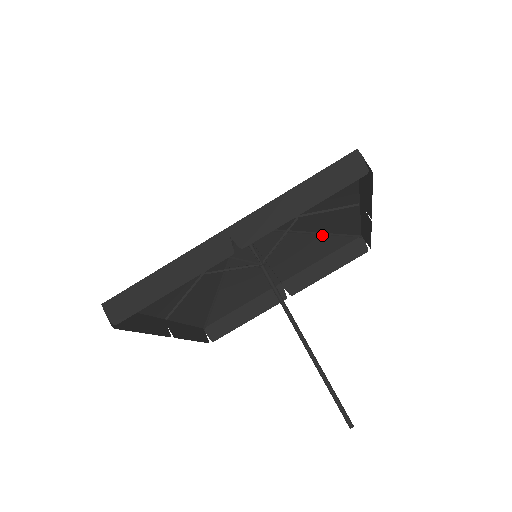
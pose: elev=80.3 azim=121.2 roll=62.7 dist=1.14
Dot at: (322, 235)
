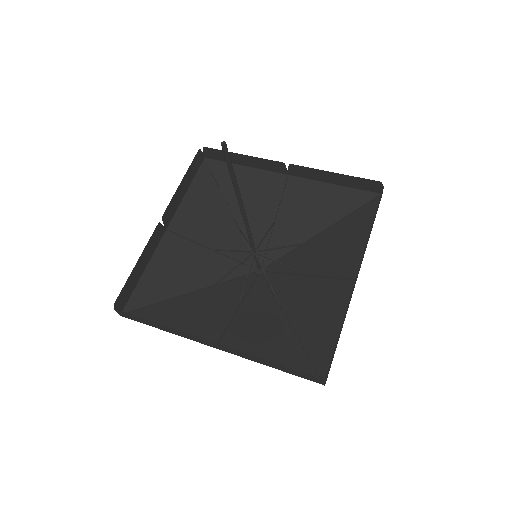
Dot at: (295, 340)
